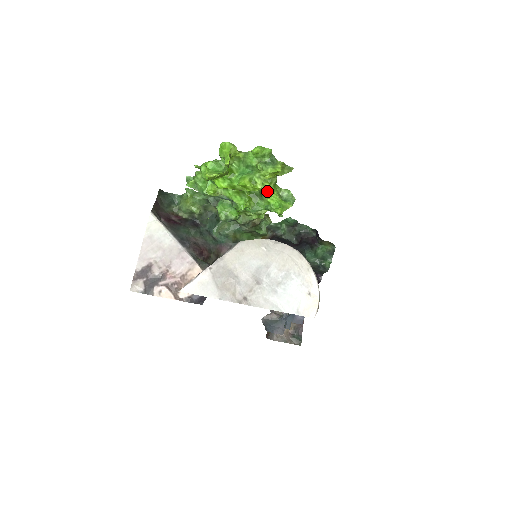
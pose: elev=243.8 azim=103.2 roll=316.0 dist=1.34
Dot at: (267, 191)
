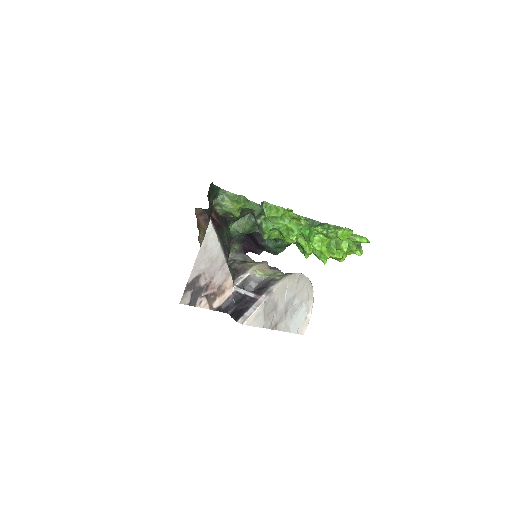
Dot at: occluded
